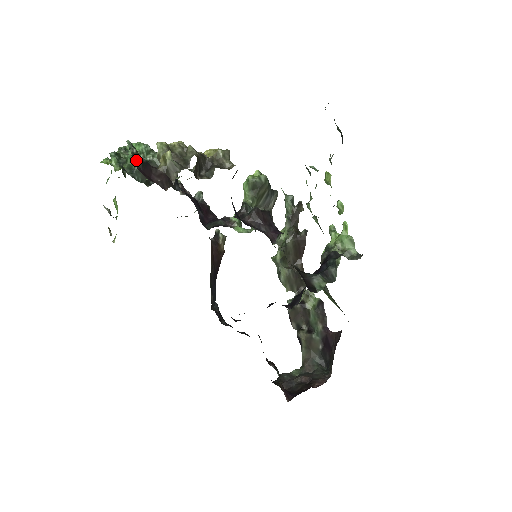
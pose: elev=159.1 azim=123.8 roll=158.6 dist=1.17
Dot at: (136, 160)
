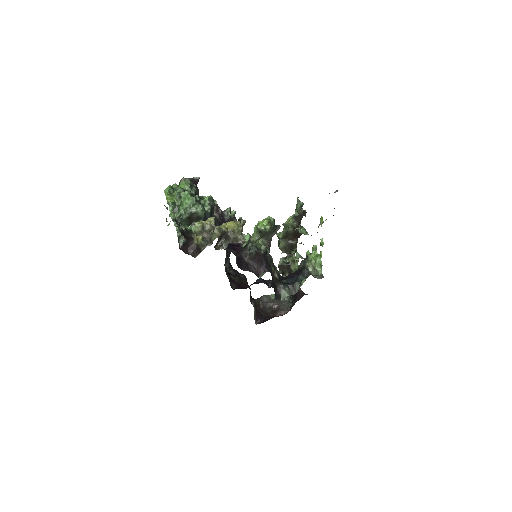
Dot at: (180, 241)
